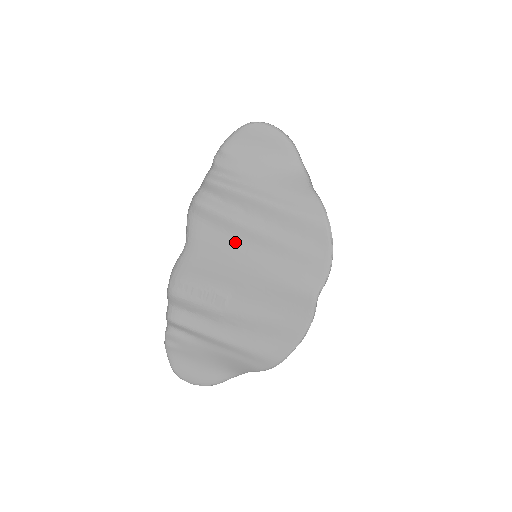
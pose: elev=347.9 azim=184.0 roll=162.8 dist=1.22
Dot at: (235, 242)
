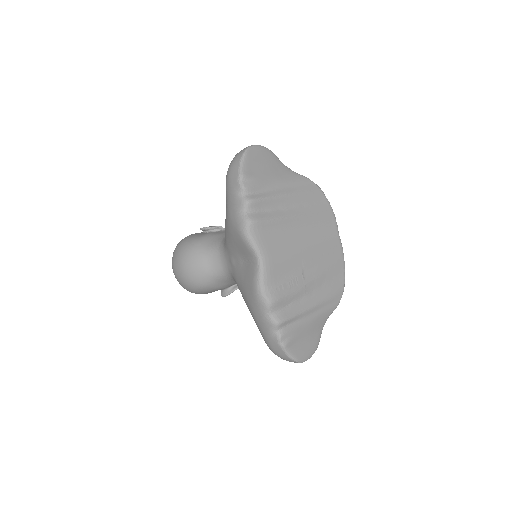
Dot at: (287, 233)
